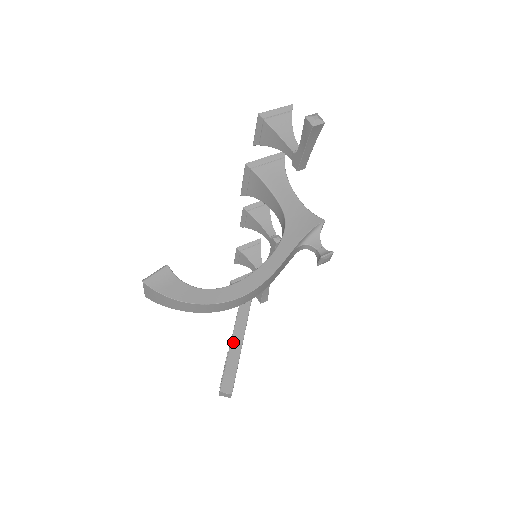
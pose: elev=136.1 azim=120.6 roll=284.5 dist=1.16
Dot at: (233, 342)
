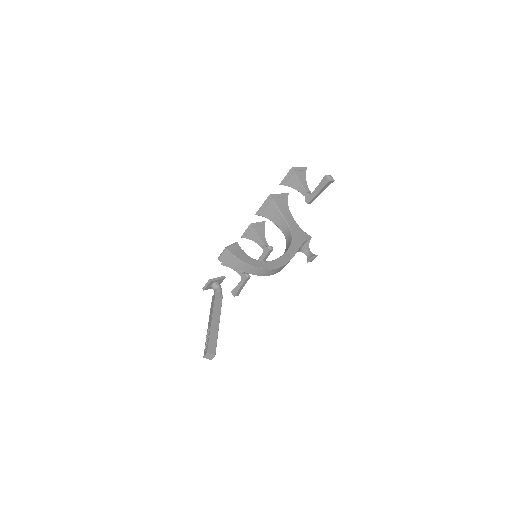
Dot at: (213, 321)
